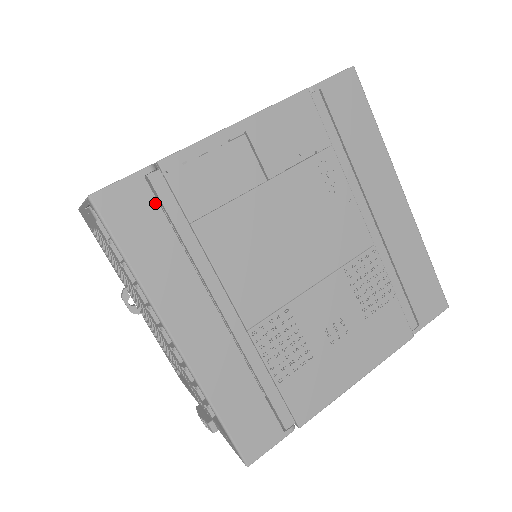
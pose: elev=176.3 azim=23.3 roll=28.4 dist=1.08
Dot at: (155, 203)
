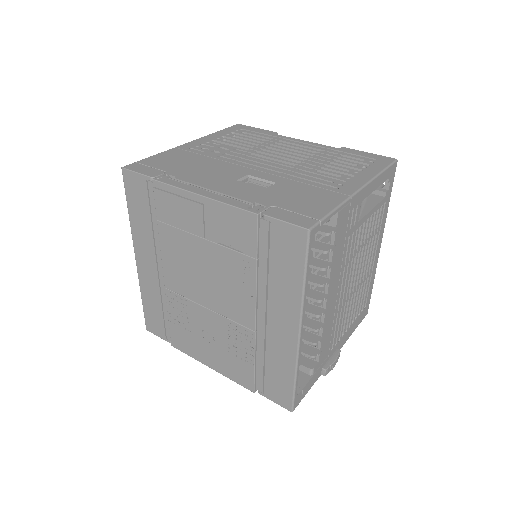
Dot at: (147, 196)
